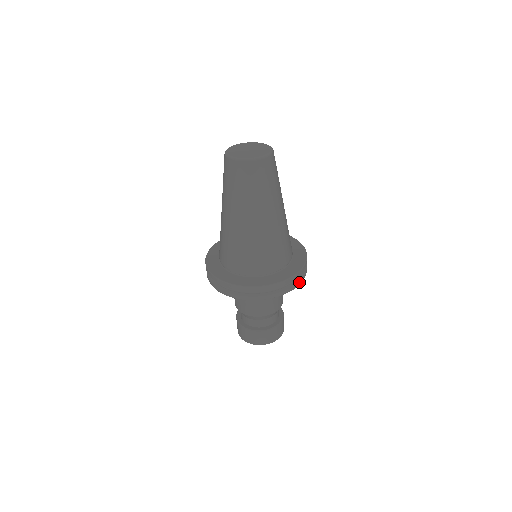
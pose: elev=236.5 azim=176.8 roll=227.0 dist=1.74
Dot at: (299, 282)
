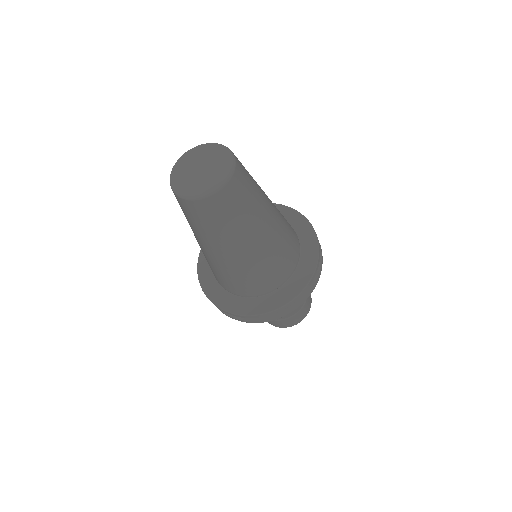
Dot at: (293, 308)
